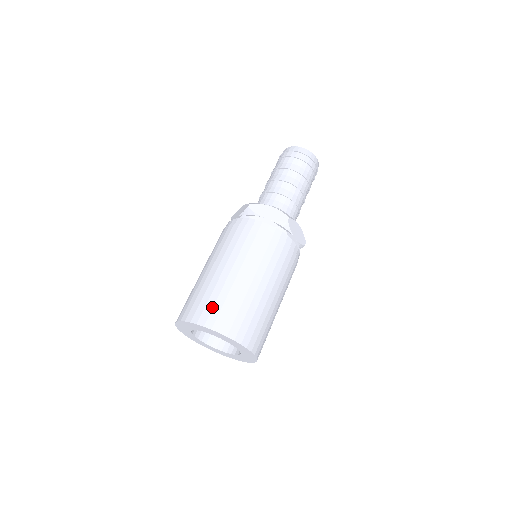
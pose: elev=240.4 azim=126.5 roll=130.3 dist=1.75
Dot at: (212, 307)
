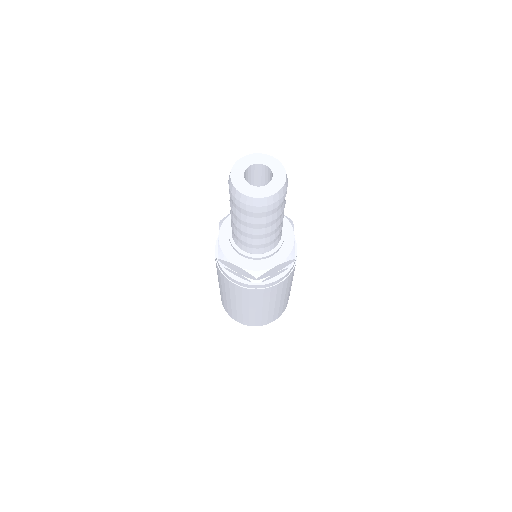
Dot at: (231, 313)
